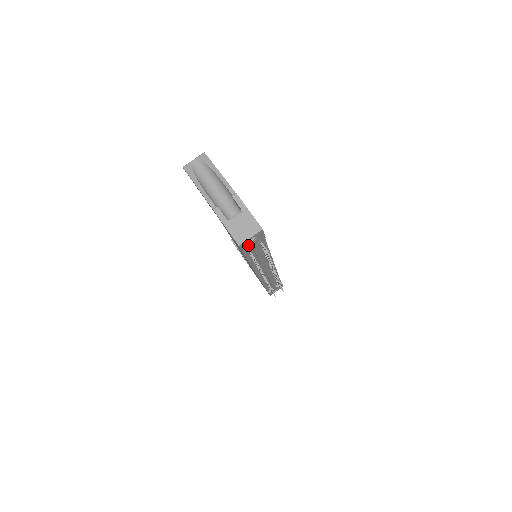
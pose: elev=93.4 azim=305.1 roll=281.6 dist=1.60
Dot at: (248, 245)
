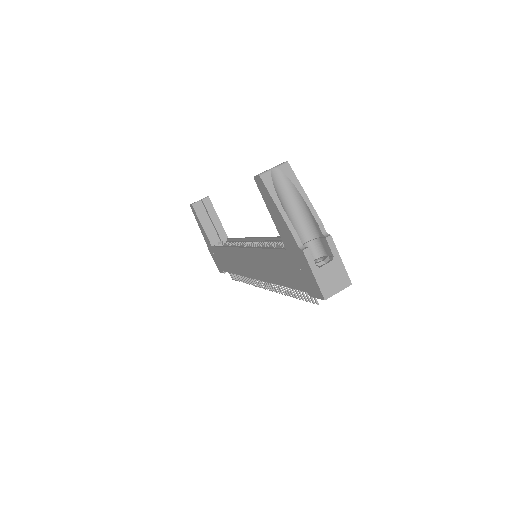
Dot at: occluded
